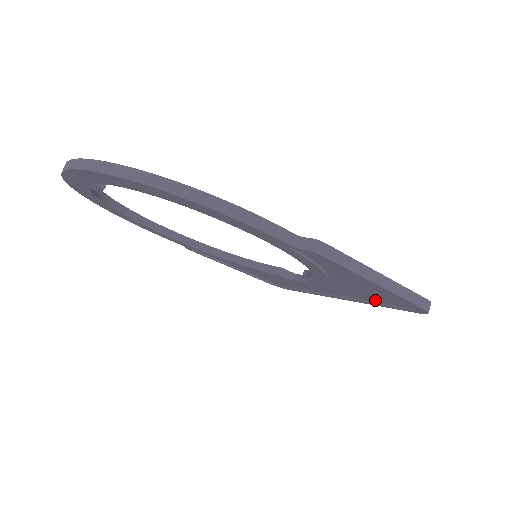
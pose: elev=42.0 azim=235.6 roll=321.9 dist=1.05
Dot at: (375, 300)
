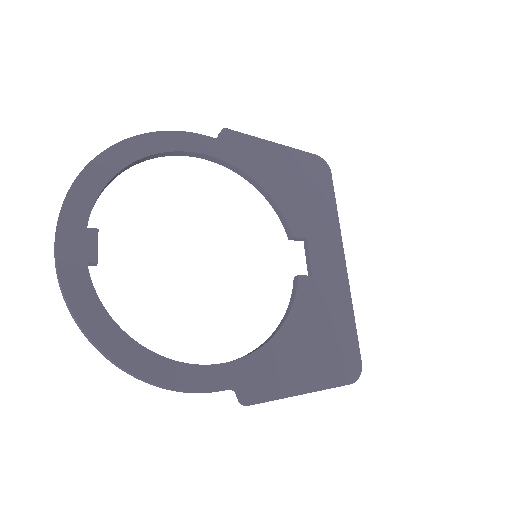
Dot at: occluded
